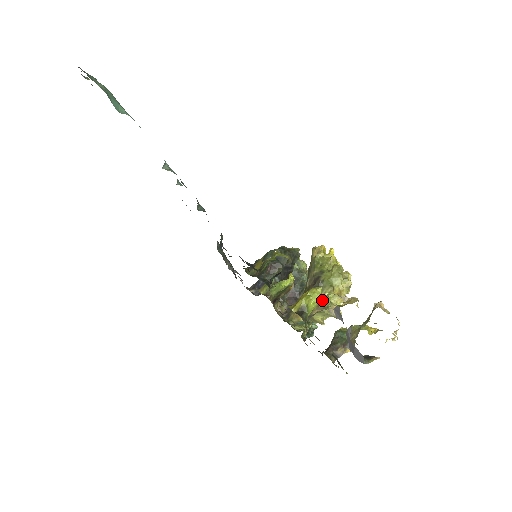
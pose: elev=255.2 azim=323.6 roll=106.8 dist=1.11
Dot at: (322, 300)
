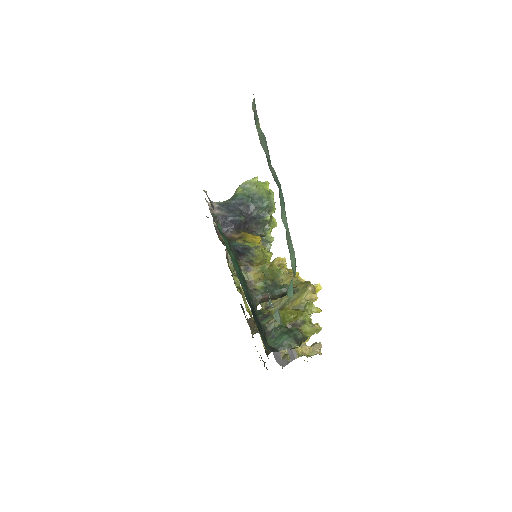
Dot at: occluded
